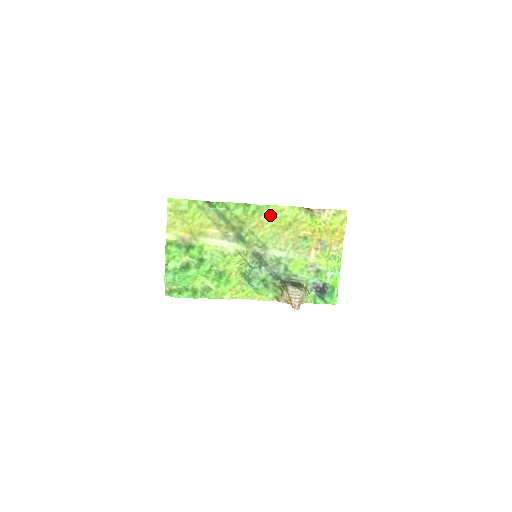
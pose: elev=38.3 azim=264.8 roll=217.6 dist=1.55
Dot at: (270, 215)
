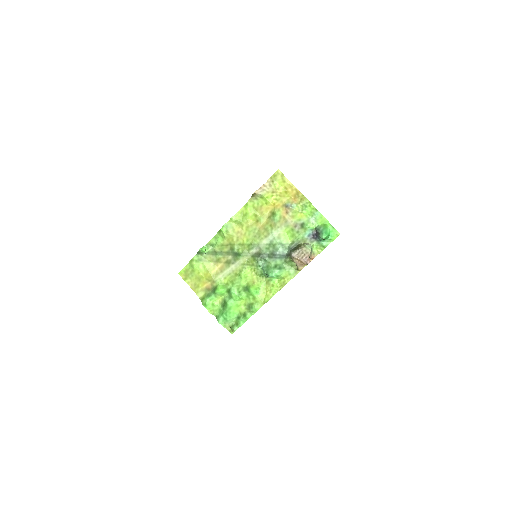
Dot at: (238, 223)
